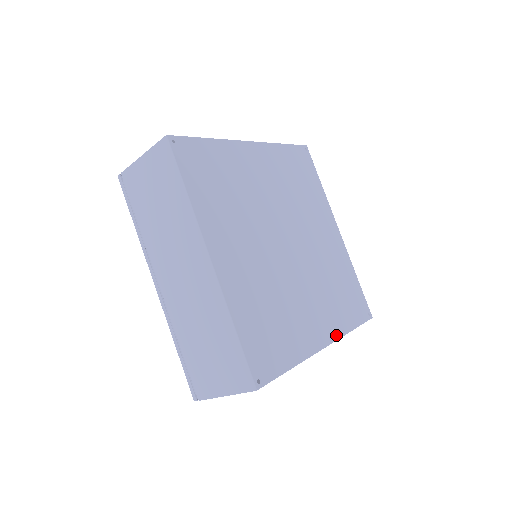
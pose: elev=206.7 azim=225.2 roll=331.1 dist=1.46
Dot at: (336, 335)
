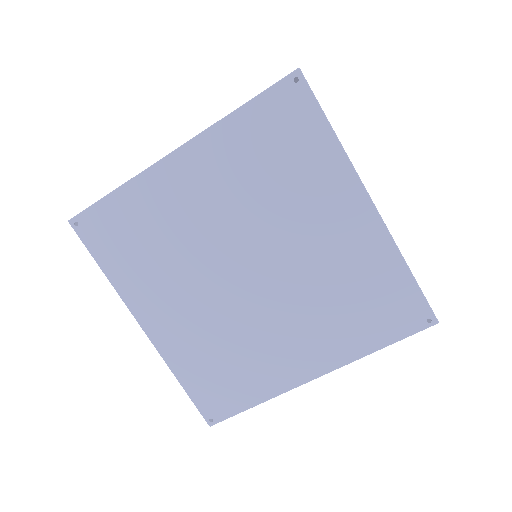
Dot at: (338, 363)
